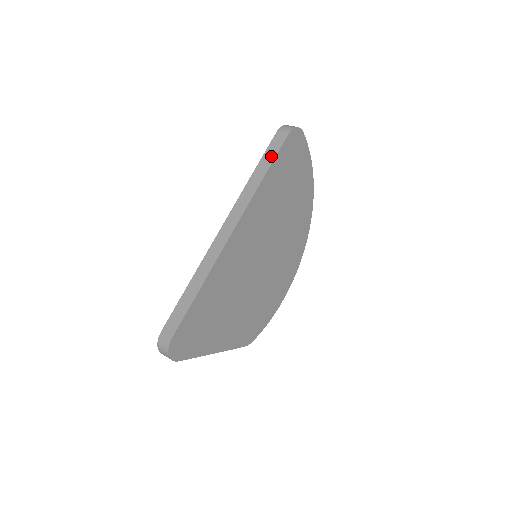
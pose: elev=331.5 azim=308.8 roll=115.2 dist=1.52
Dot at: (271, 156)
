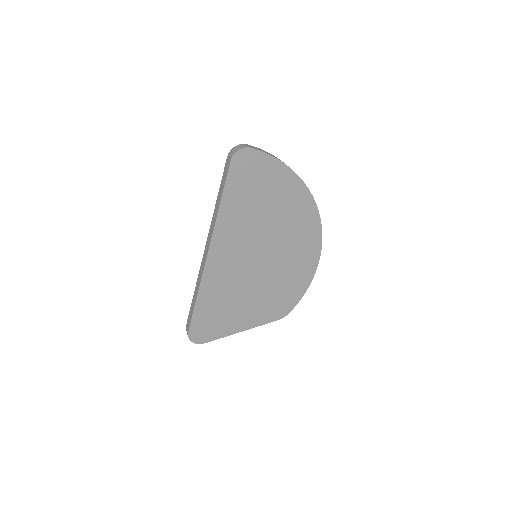
Dot at: (223, 184)
